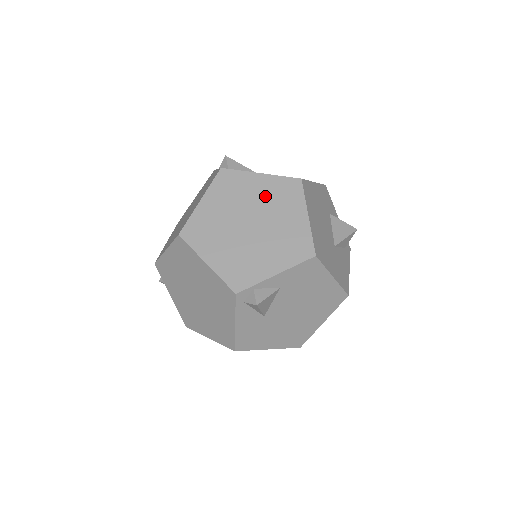
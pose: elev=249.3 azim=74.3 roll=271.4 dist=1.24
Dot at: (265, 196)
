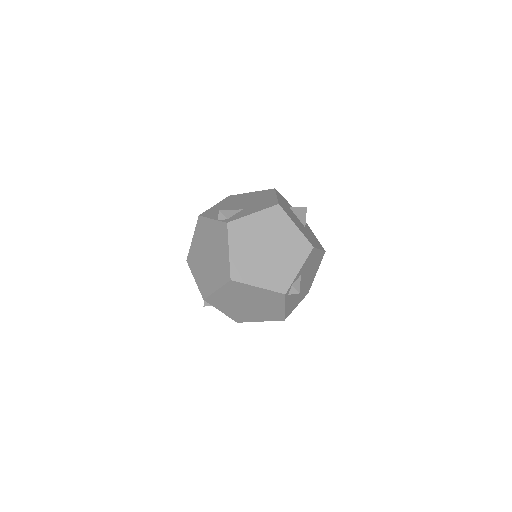
Dot at: (265, 227)
